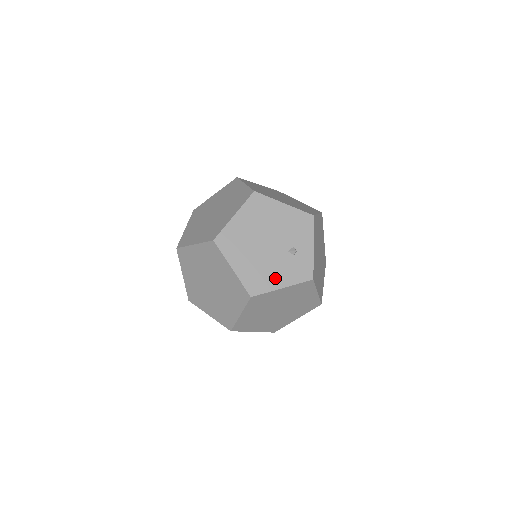
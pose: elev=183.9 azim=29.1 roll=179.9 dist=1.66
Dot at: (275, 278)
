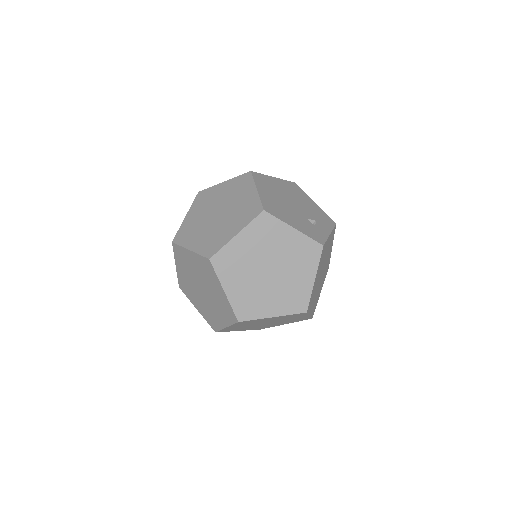
Dot at: (290, 220)
